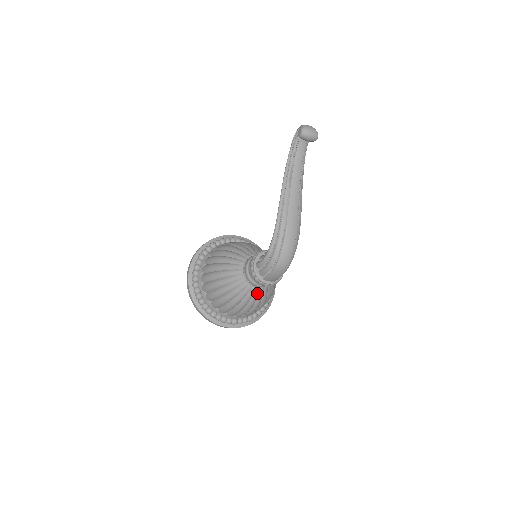
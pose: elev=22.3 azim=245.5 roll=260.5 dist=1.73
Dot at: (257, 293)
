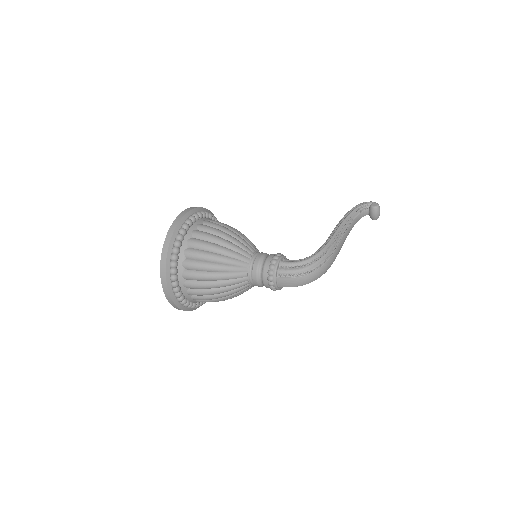
Dot at: (242, 285)
